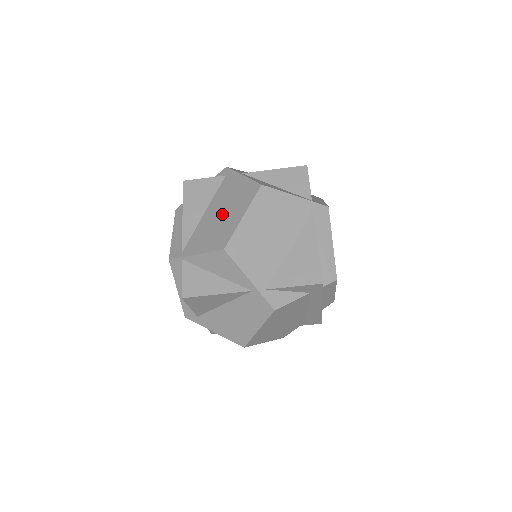
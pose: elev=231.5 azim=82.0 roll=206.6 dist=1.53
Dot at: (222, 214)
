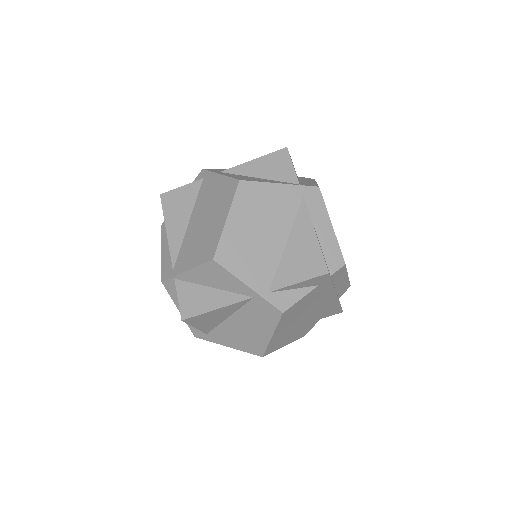
Dot at: (205, 221)
